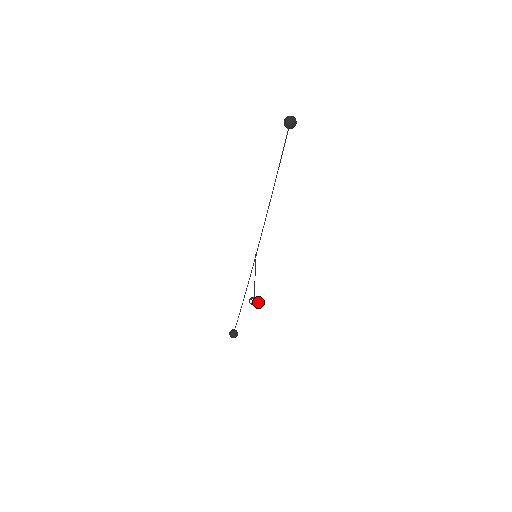
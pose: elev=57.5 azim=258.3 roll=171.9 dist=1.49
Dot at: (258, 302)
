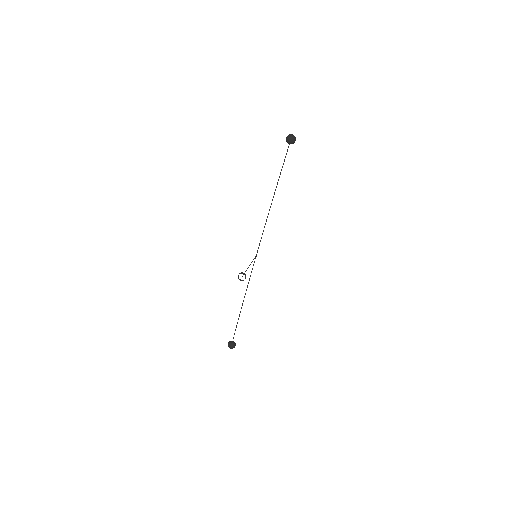
Dot at: (245, 277)
